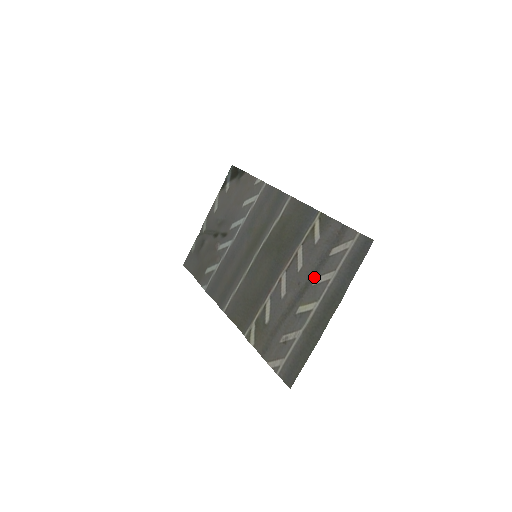
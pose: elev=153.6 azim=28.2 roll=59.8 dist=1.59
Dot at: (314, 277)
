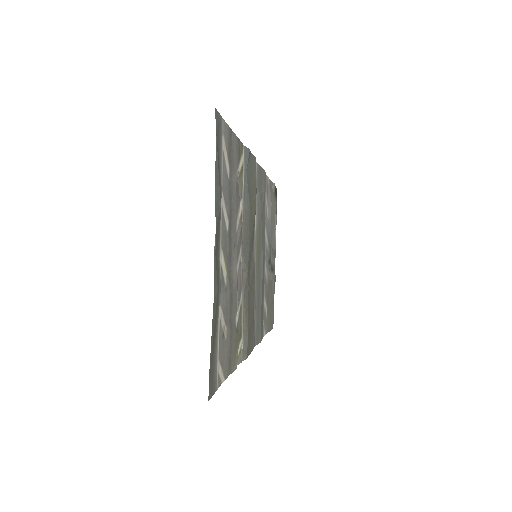
Dot at: (229, 222)
